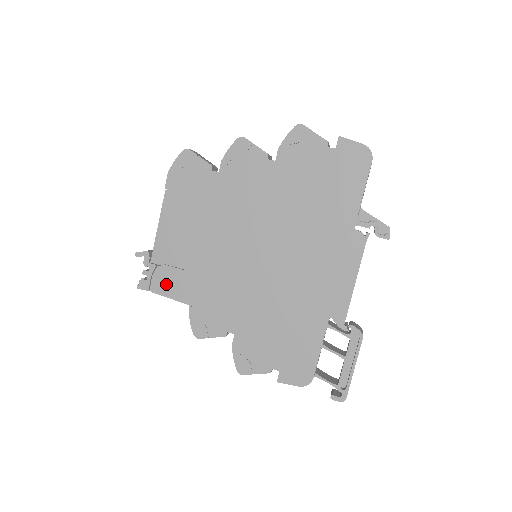
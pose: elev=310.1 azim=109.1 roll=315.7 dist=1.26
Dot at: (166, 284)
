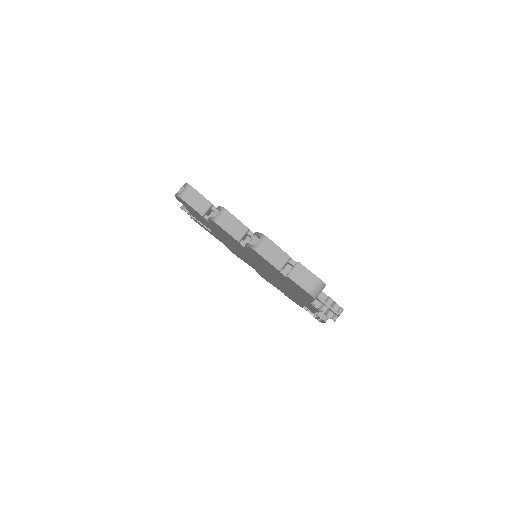
Dot at: occluded
